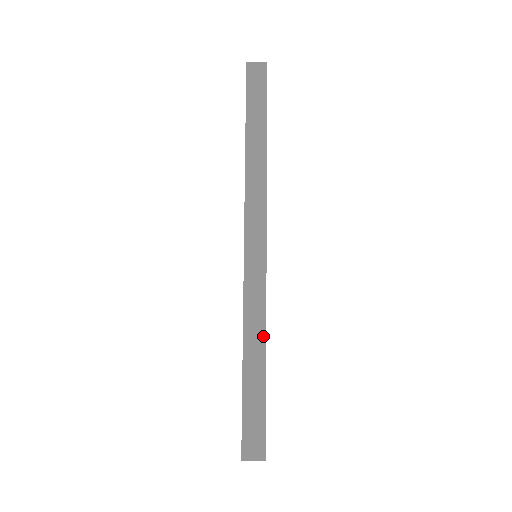
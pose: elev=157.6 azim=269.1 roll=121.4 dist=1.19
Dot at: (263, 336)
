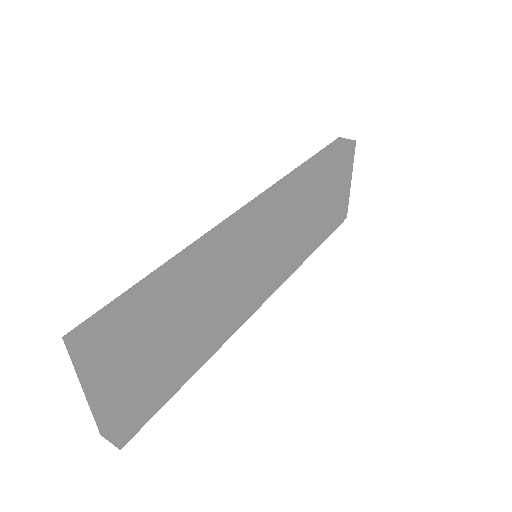
Dot at: (201, 258)
